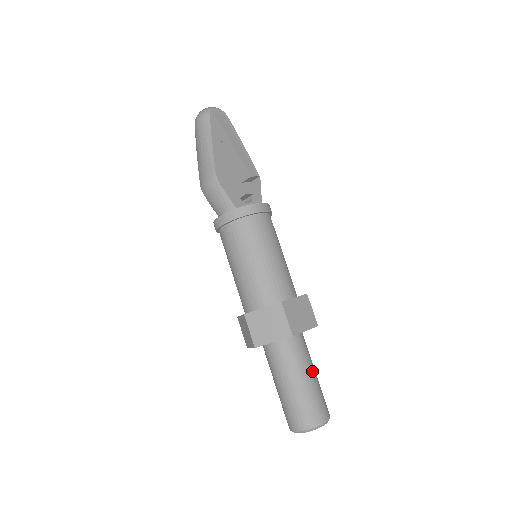
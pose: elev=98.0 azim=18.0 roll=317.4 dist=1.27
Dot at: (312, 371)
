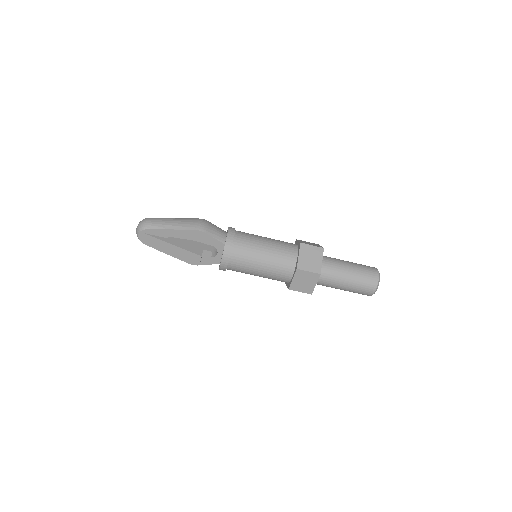
Dot at: (344, 282)
